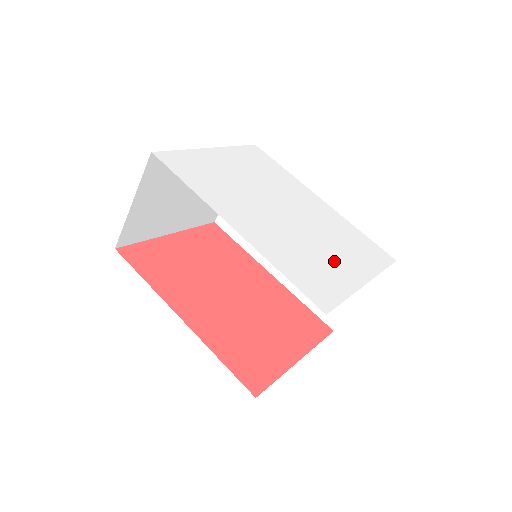
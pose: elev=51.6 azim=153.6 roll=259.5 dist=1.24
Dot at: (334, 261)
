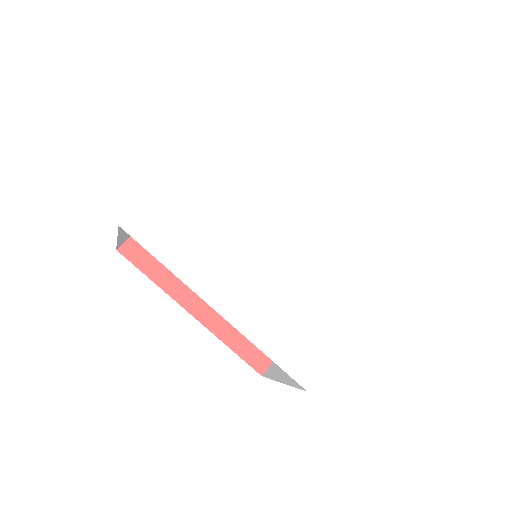
Dot at: (328, 304)
